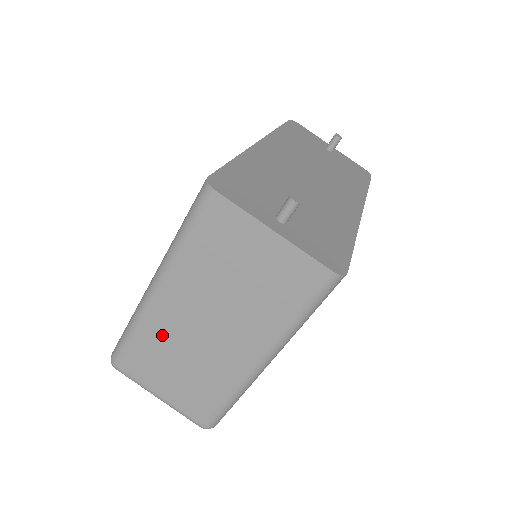
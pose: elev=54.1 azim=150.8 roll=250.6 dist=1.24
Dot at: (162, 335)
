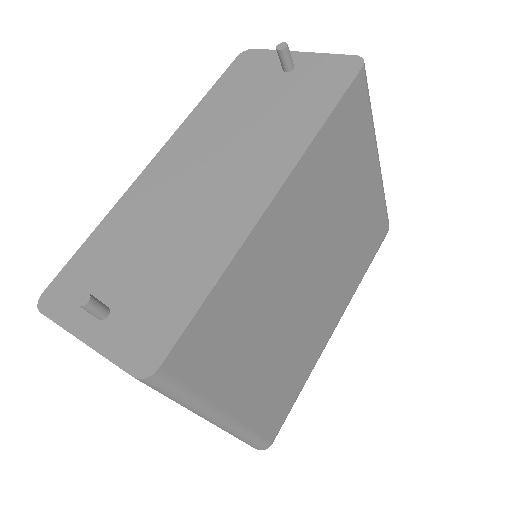
Dot at: occluded
